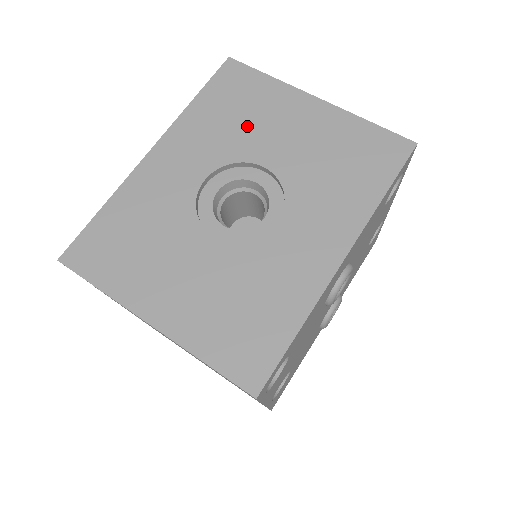
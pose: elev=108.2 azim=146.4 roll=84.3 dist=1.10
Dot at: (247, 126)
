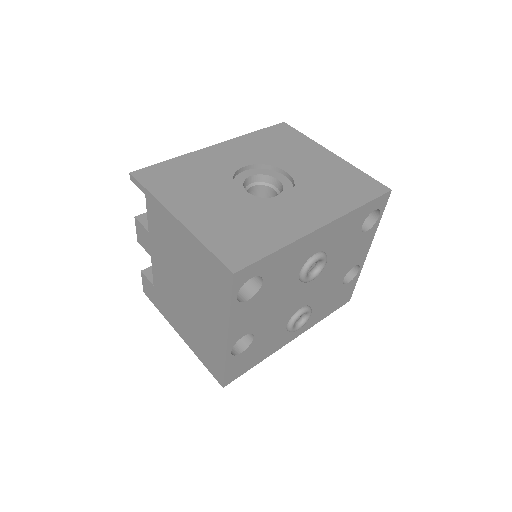
Dot at: (283, 152)
